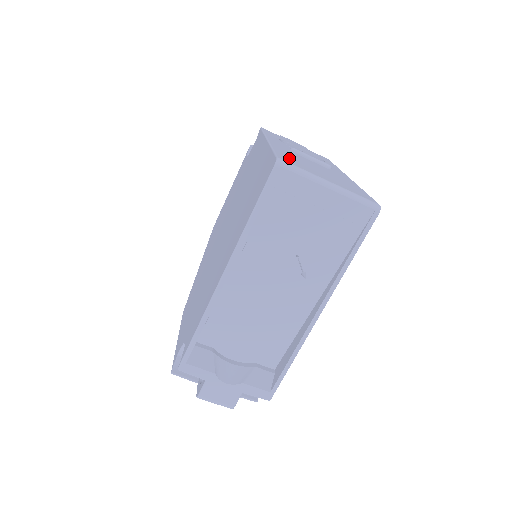
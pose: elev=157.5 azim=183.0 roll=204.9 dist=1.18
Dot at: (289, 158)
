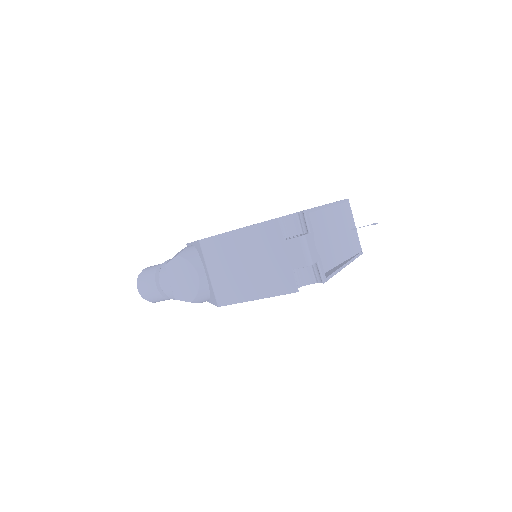
Dot at: occluded
